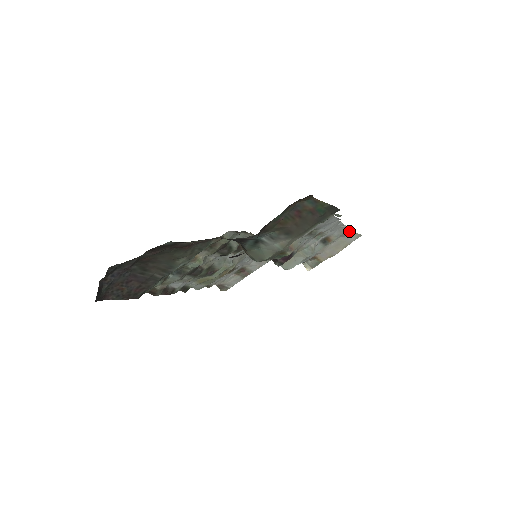
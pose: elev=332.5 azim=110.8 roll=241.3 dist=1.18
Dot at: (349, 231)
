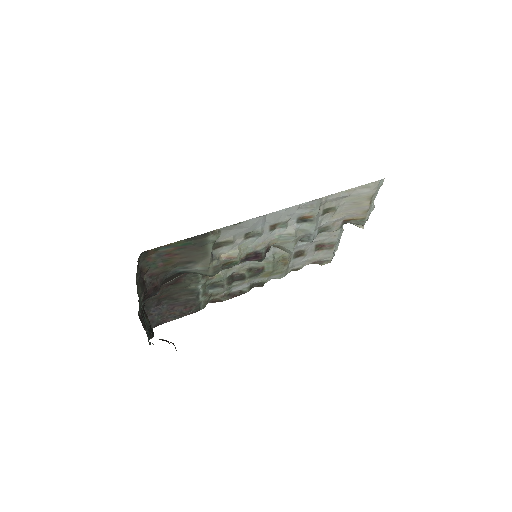
Dot at: (345, 191)
